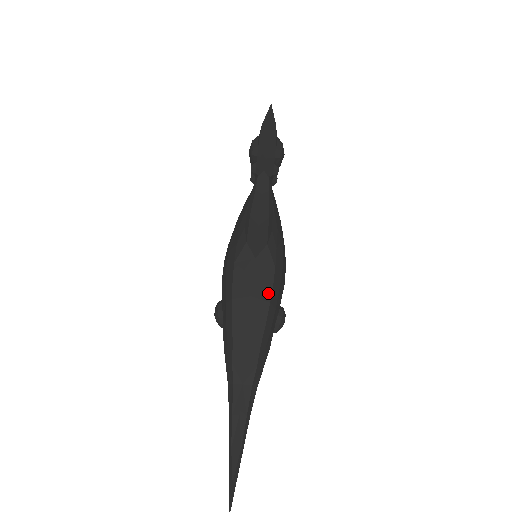
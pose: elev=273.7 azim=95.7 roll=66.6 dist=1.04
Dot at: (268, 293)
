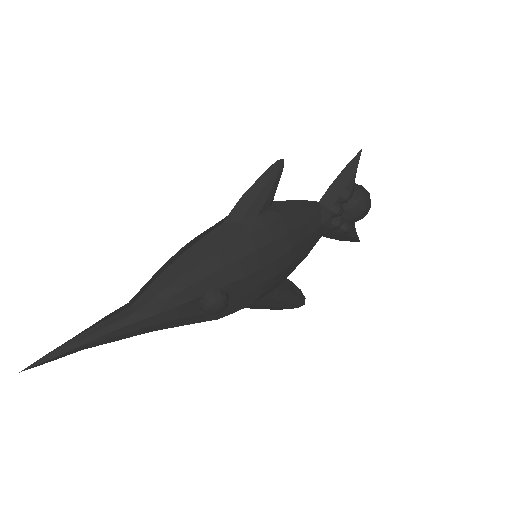
Dot at: (207, 254)
